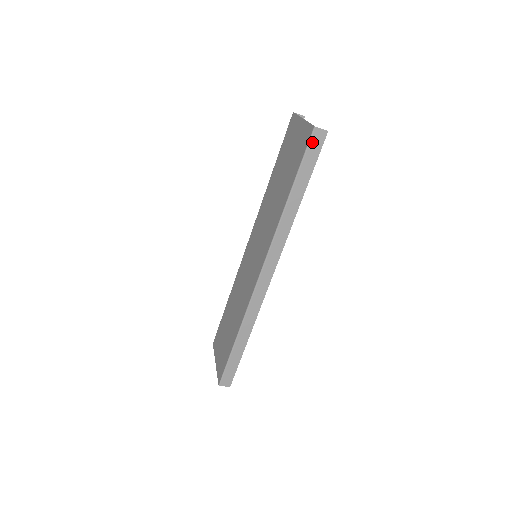
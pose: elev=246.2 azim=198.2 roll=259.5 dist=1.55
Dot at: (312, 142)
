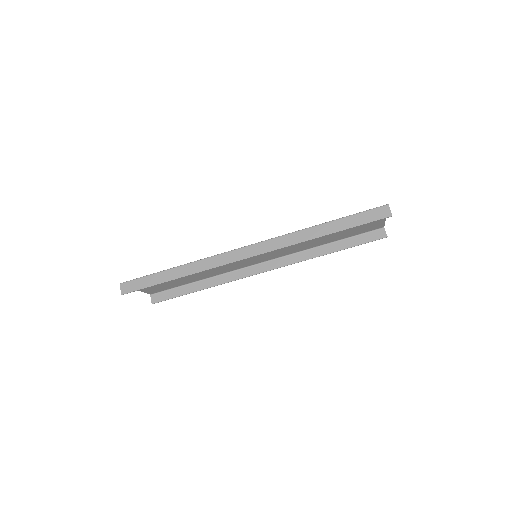
Dot at: (376, 210)
